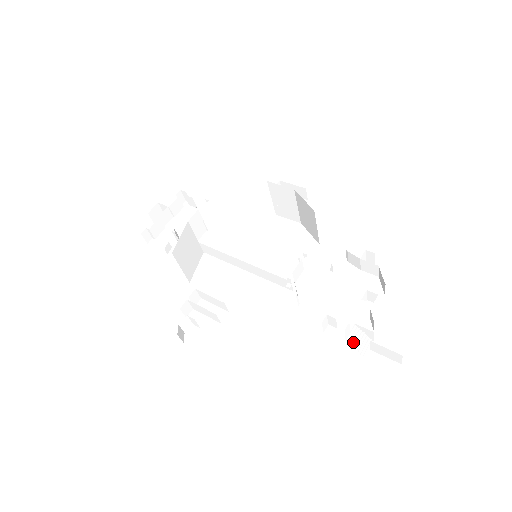
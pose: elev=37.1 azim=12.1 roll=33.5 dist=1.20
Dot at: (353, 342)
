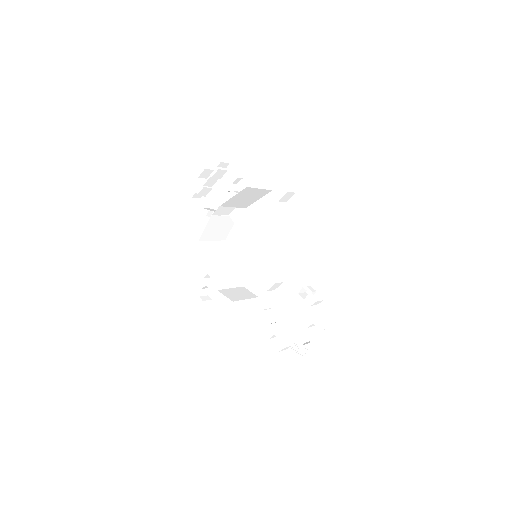
Dot at: (293, 350)
